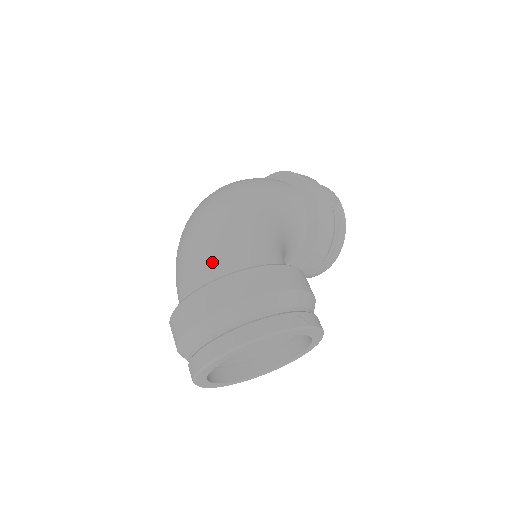
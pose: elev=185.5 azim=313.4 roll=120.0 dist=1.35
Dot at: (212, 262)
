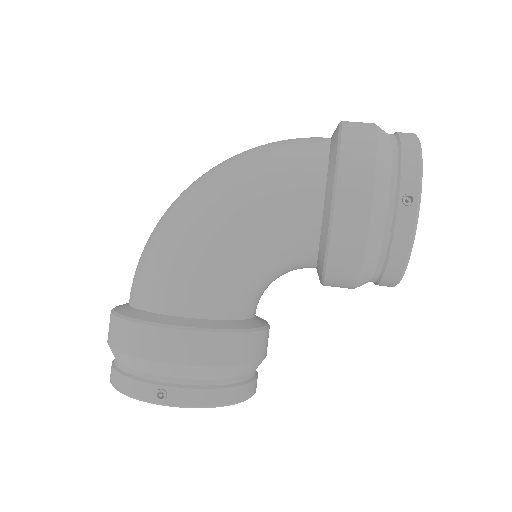
Dot at: (133, 284)
